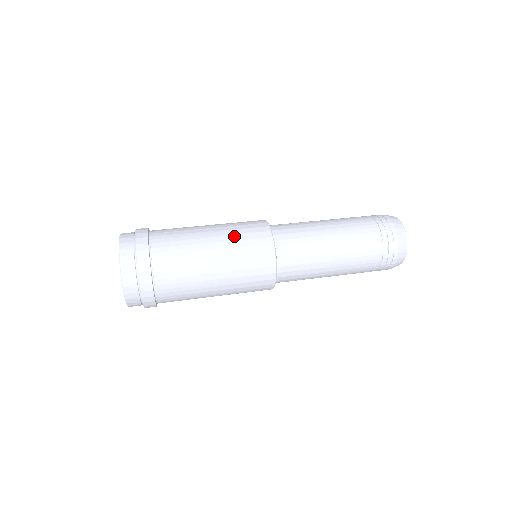
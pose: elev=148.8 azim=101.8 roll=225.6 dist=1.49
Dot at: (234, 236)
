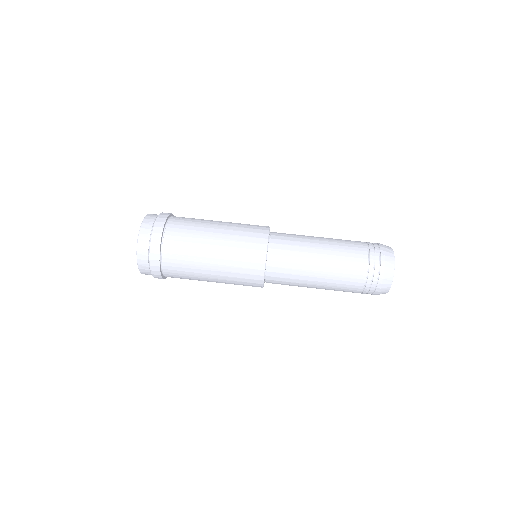
Dot at: (236, 232)
